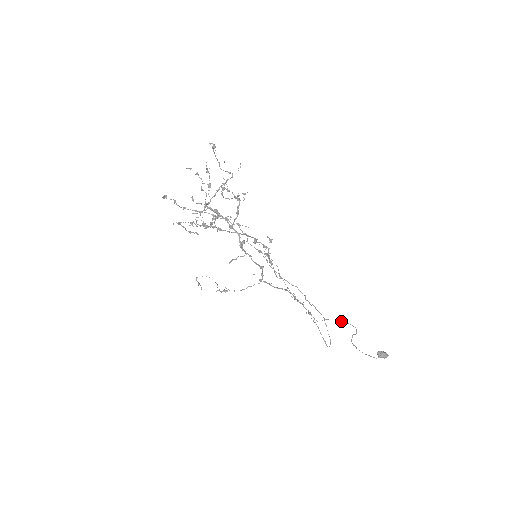
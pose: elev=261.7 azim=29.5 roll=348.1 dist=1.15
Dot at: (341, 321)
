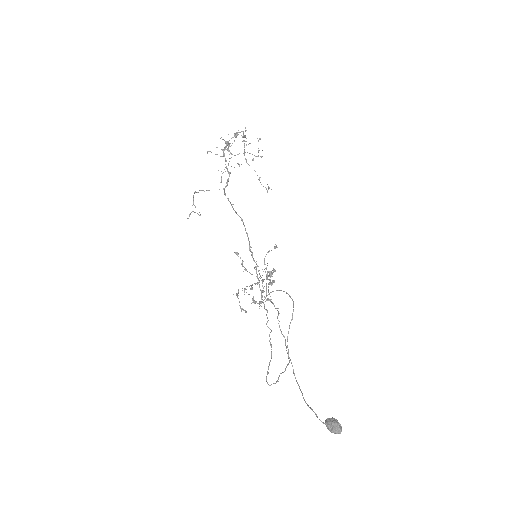
Dot at: occluded
